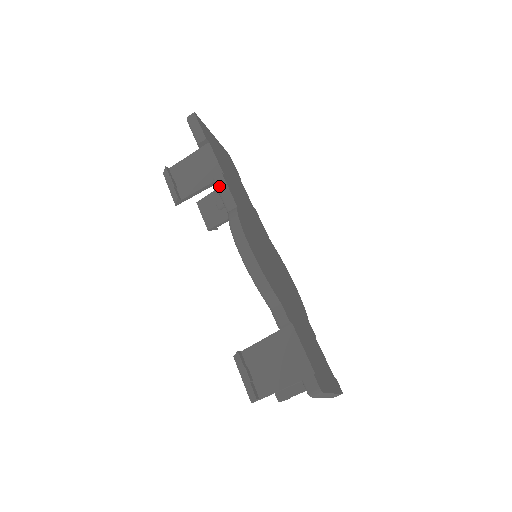
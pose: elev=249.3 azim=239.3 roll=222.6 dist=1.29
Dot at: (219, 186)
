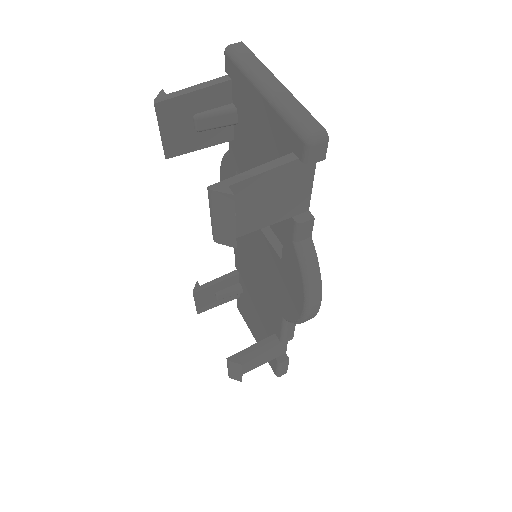
Dot at: occluded
